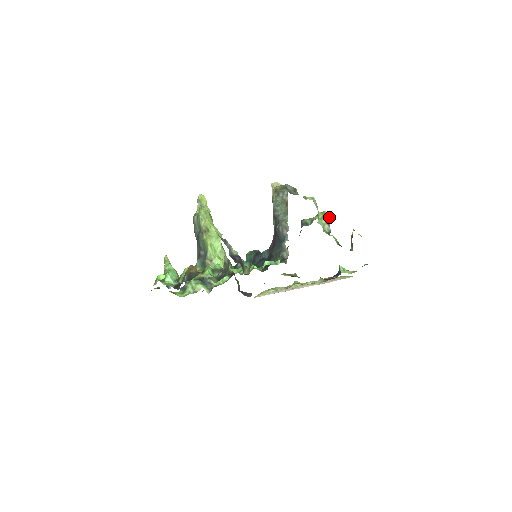
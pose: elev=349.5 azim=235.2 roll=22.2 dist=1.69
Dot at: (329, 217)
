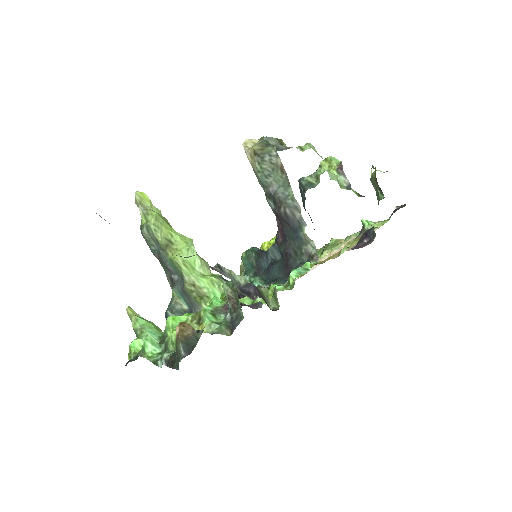
Dot at: (340, 164)
